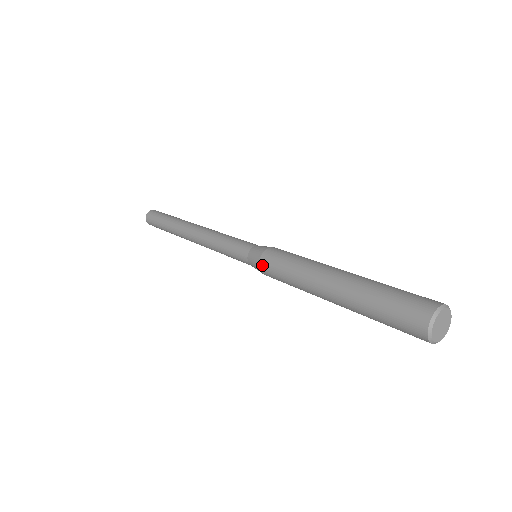
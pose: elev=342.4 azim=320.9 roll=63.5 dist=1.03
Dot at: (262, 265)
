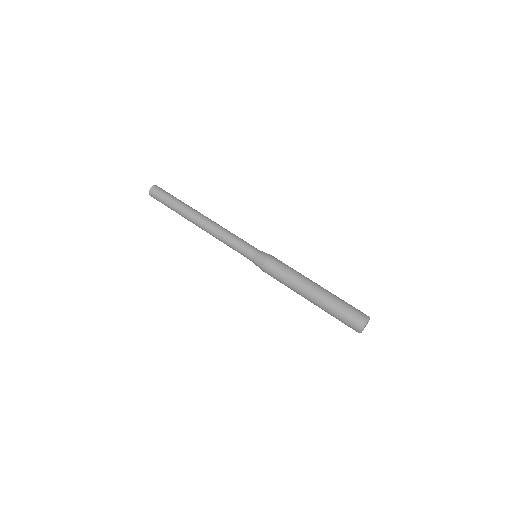
Dot at: occluded
